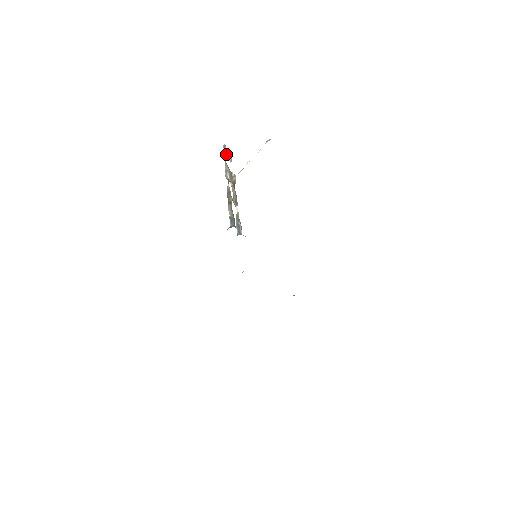
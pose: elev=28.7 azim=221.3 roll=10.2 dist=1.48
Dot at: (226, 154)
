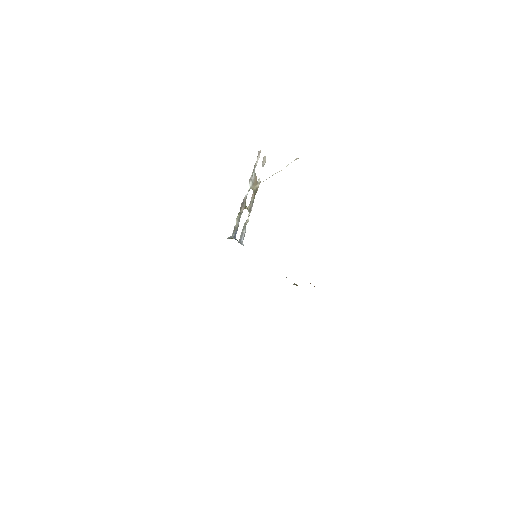
Dot at: (257, 162)
